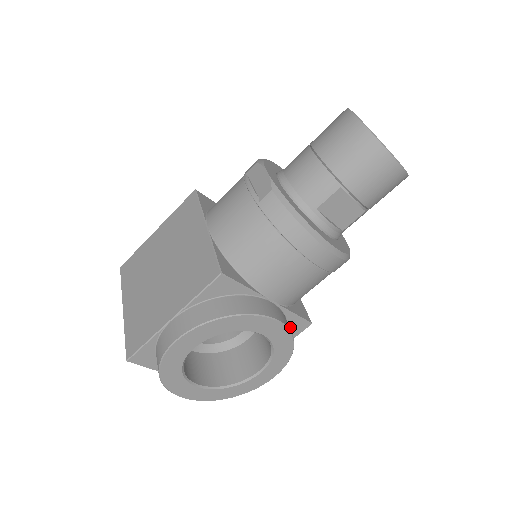
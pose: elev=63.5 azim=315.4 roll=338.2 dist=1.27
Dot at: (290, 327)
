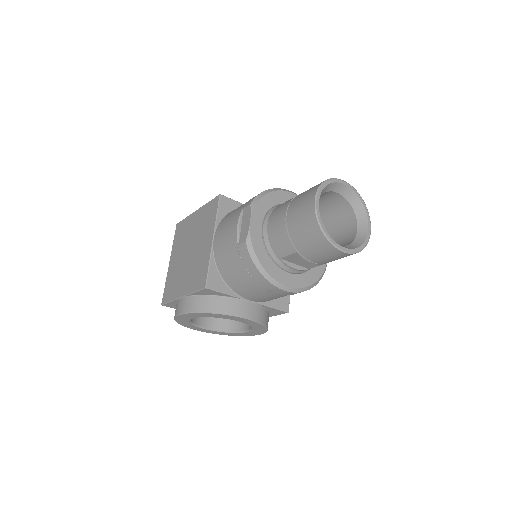
Dot at: (271, 311)
